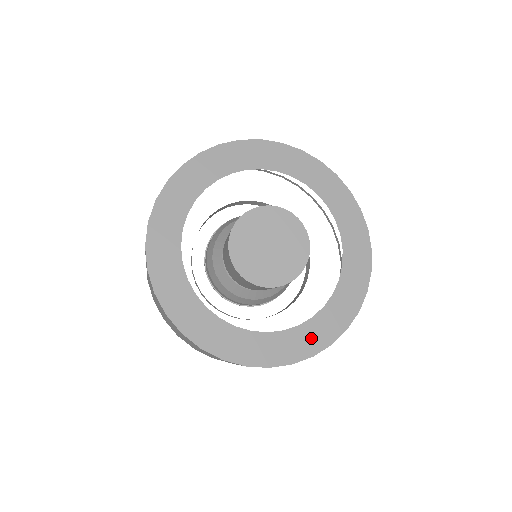
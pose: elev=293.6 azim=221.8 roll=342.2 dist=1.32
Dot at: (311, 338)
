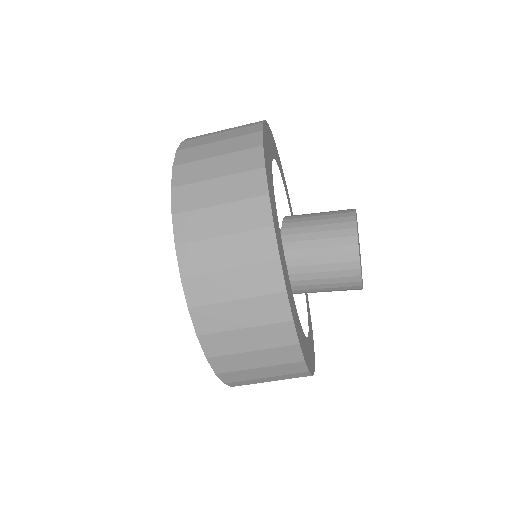
Dot at: occluded
